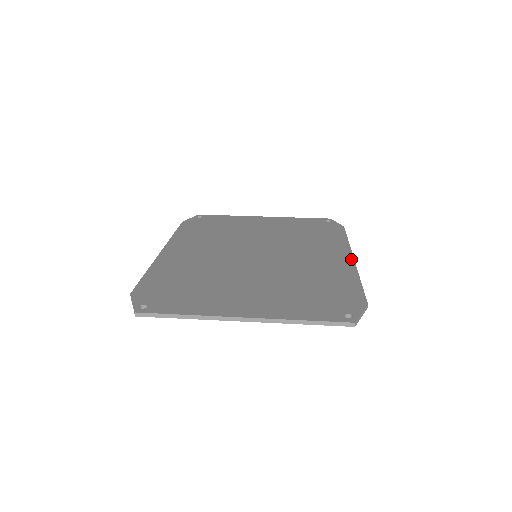
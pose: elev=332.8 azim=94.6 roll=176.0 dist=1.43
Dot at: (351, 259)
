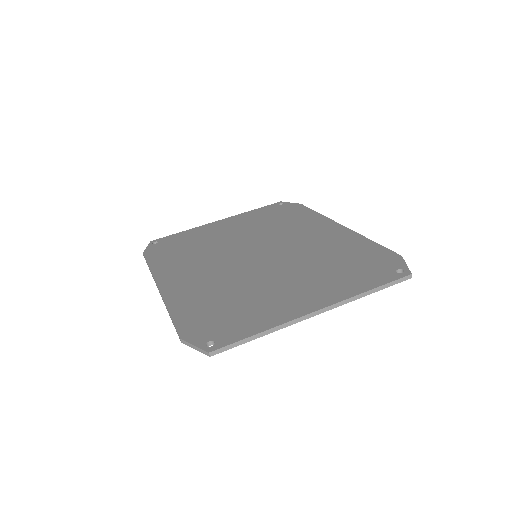
Dot at: (342, 227)
